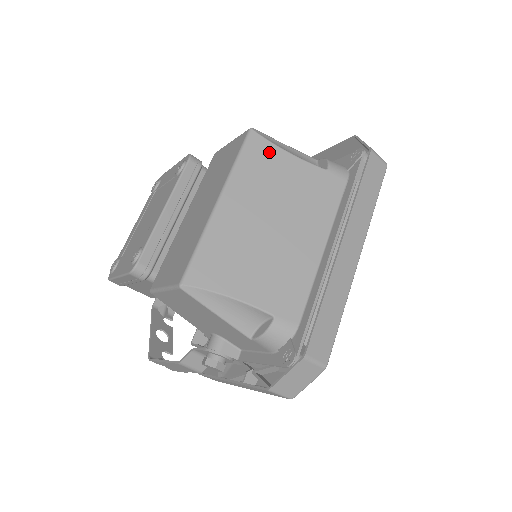
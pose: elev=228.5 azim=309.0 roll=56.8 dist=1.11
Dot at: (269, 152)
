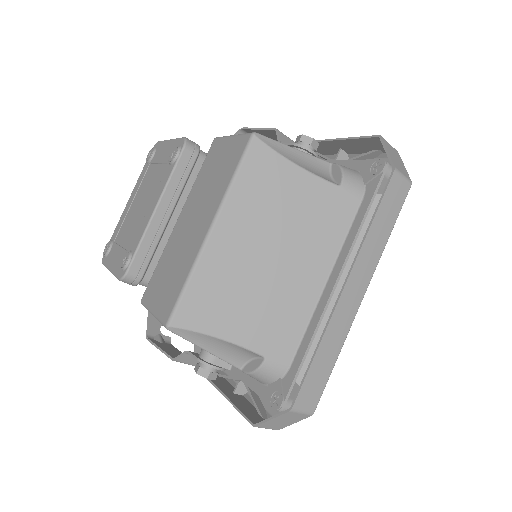
Dot at: (273, 165)
